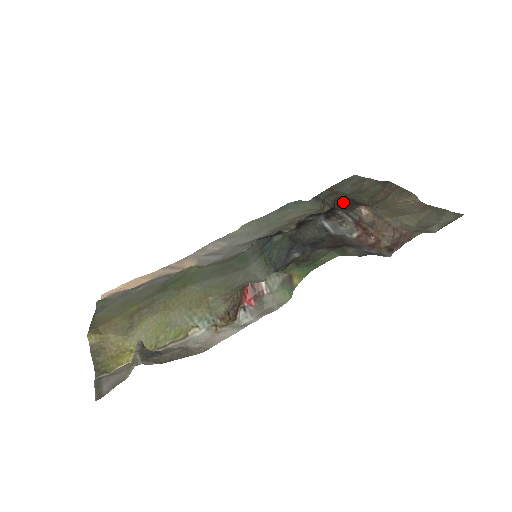
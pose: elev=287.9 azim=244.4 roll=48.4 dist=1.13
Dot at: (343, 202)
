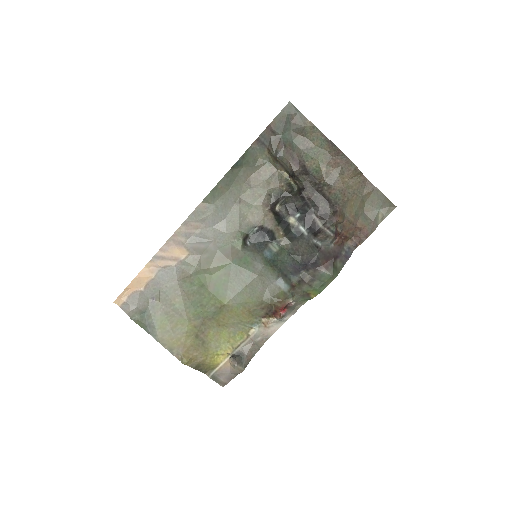
Dot at: (305, 181)
